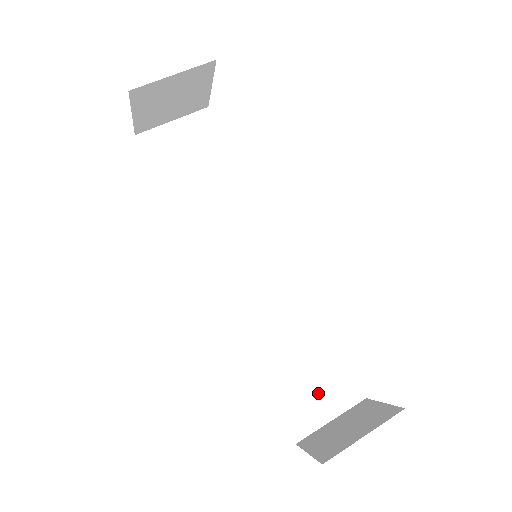
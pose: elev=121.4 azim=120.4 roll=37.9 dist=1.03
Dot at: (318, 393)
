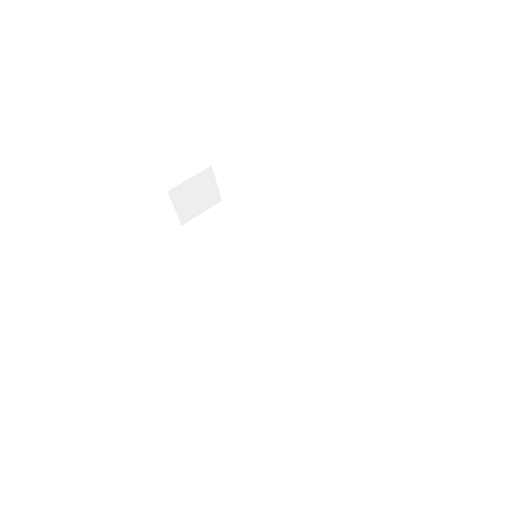
Dot at: (324, 336)
